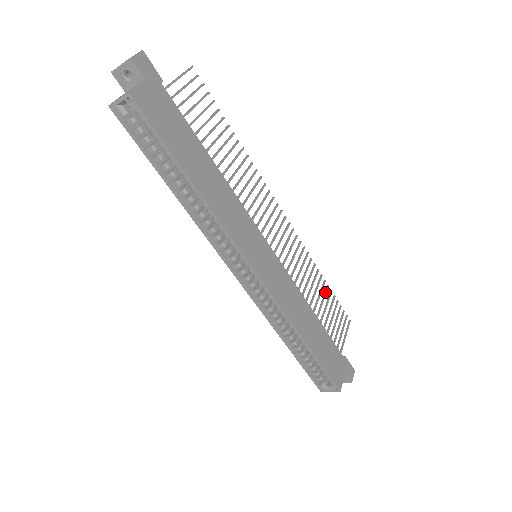
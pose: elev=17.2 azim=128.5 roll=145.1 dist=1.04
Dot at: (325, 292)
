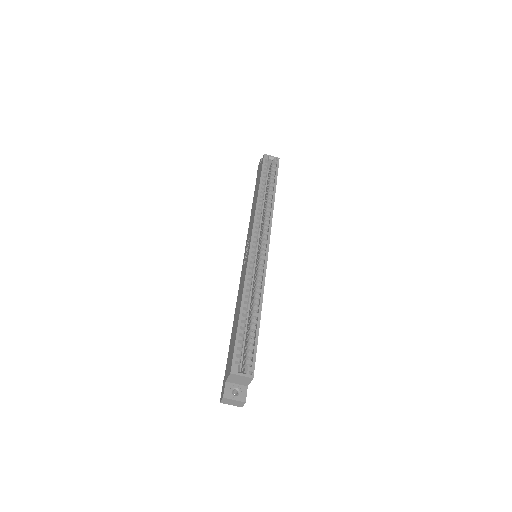
Dot at: occluded
